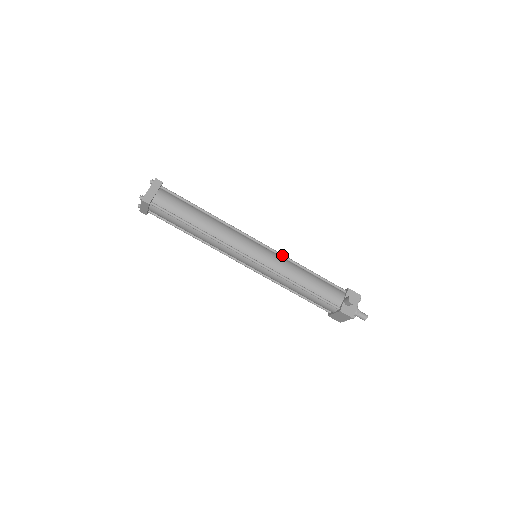
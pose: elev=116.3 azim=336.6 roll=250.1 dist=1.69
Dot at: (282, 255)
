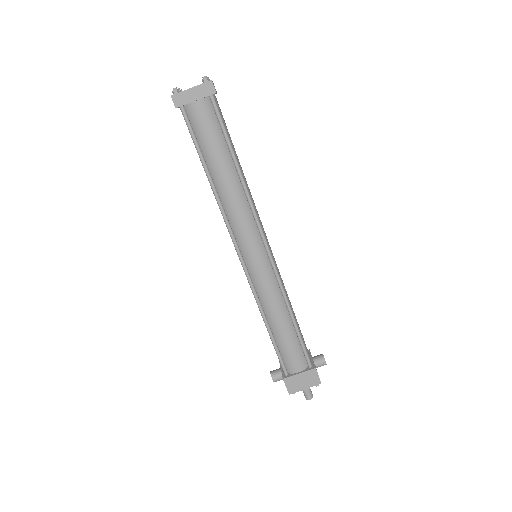
Dot at: occluded
